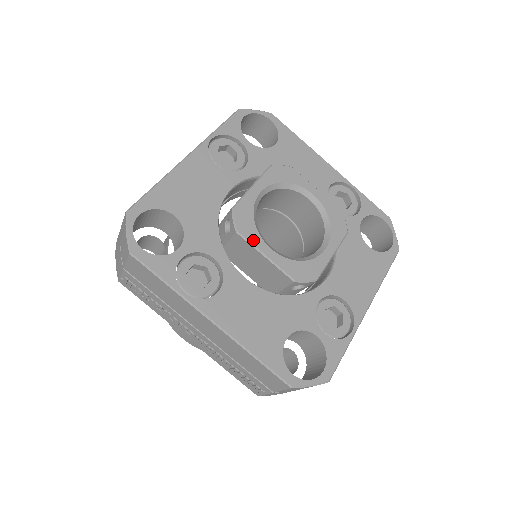
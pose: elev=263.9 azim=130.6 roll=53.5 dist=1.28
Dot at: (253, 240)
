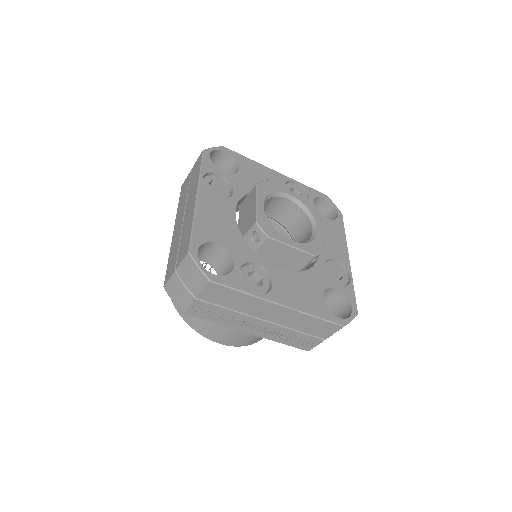
Dot at: (280, 239)
